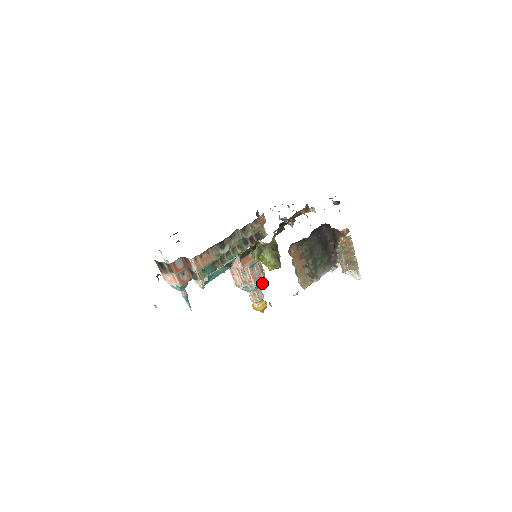
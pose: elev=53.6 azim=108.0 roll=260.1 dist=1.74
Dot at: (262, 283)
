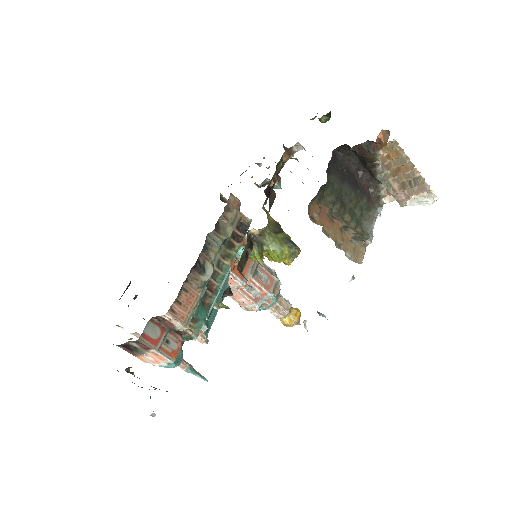
Dot at: (279, 287)
